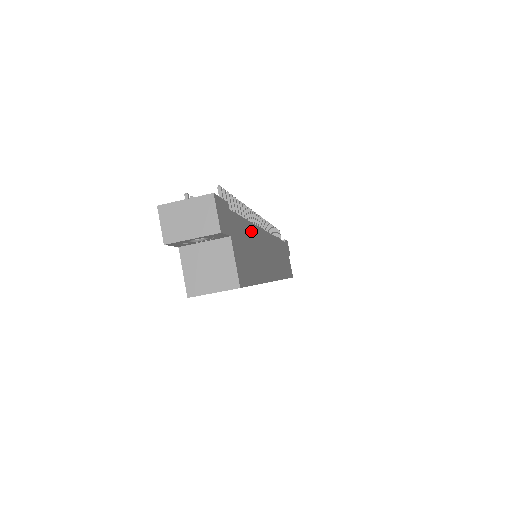
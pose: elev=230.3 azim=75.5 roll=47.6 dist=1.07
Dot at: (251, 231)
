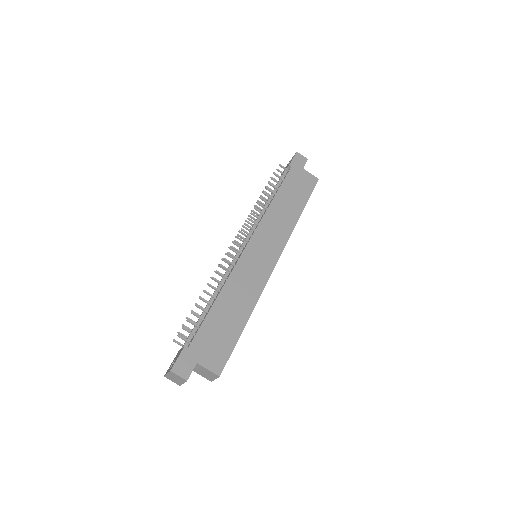
Dot at: (220, 304)
